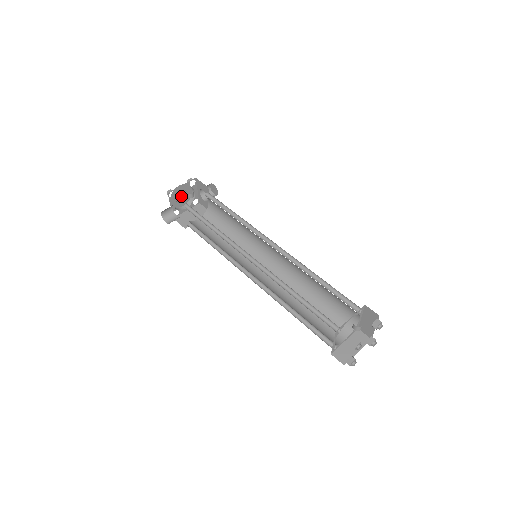
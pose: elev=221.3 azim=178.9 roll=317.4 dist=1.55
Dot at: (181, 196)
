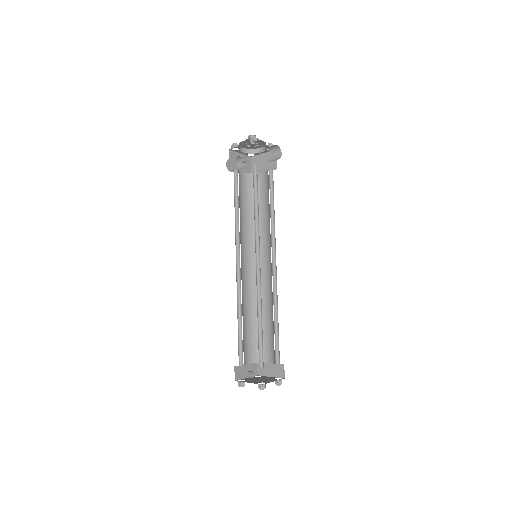
Dot at: (251, 145)
